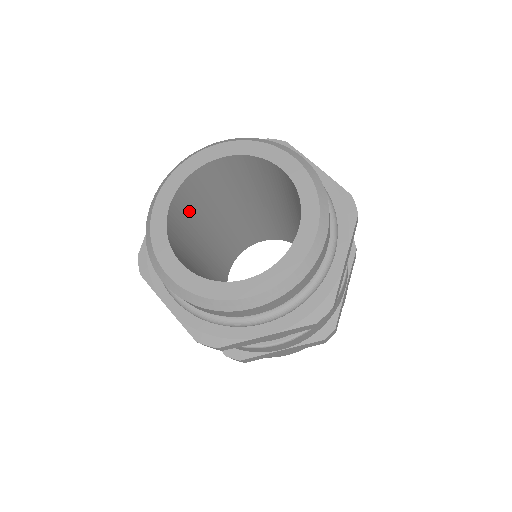
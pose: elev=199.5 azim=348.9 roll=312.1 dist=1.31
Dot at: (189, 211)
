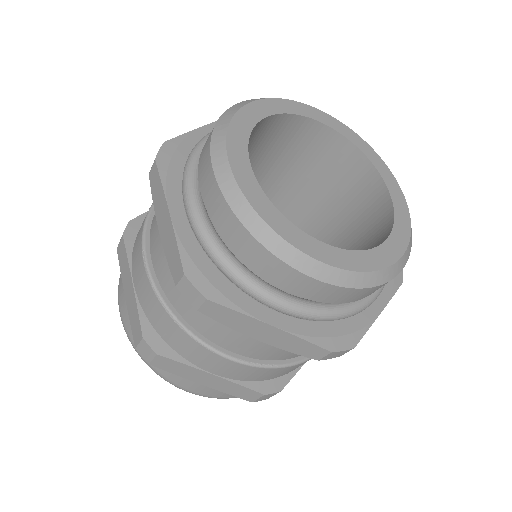
Dot at: occluded
